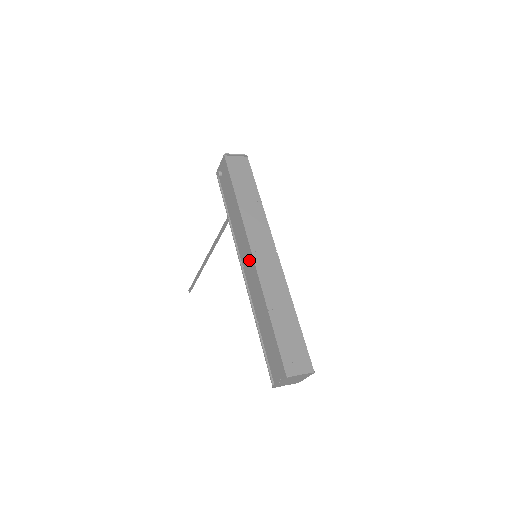
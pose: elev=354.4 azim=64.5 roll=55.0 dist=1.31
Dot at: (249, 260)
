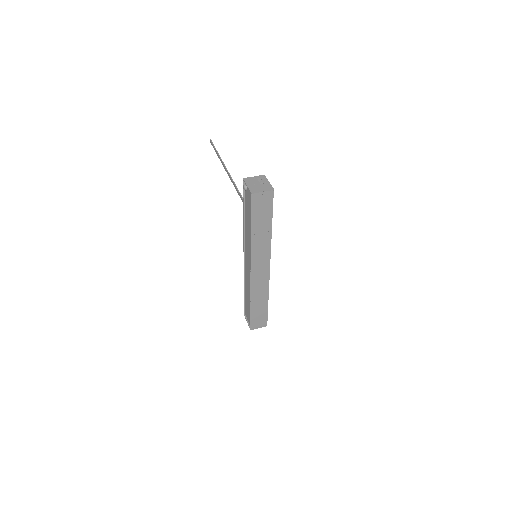
Dot at: (249, 266)
